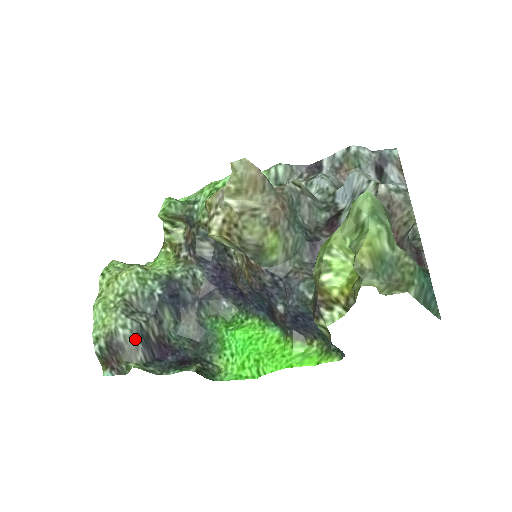
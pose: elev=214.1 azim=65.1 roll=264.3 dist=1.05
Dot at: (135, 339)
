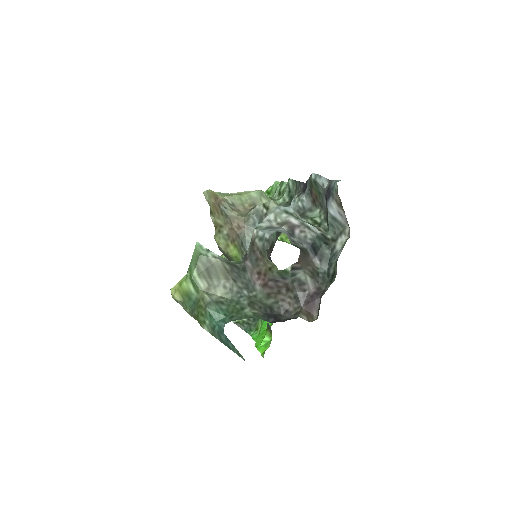
Dot at: occluded
